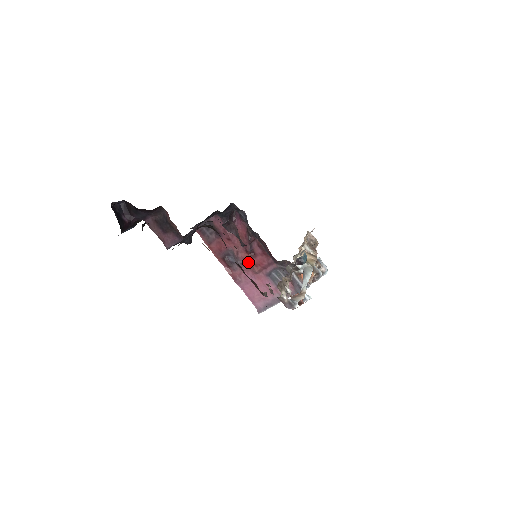
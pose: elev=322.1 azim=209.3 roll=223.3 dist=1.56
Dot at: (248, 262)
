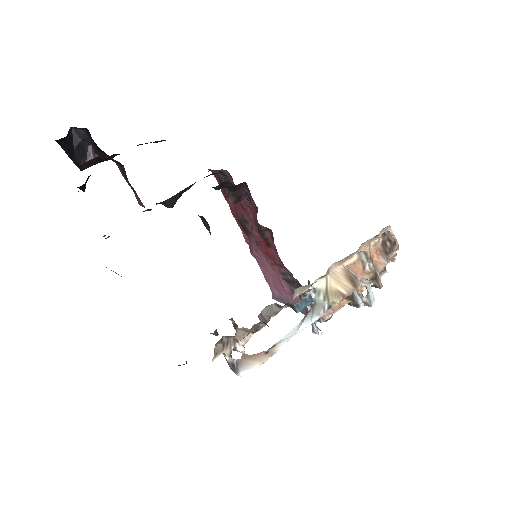
Dot at: (262, 246)
